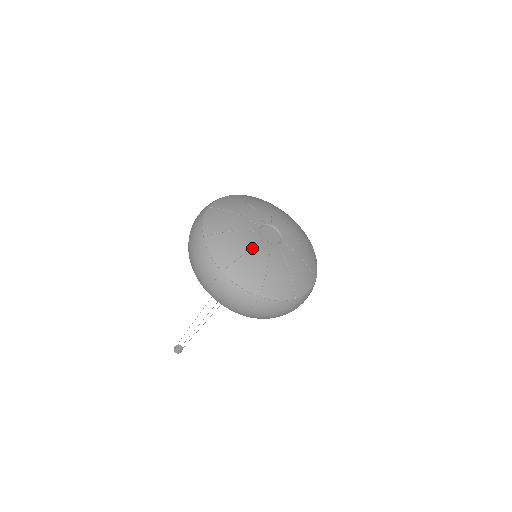
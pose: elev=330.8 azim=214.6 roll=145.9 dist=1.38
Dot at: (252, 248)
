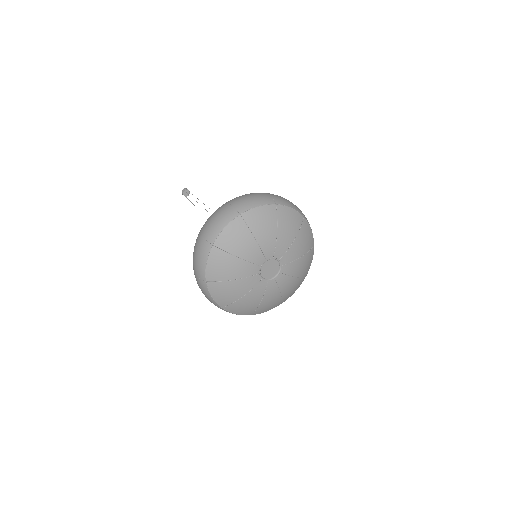
Dot at: (242, 279)
